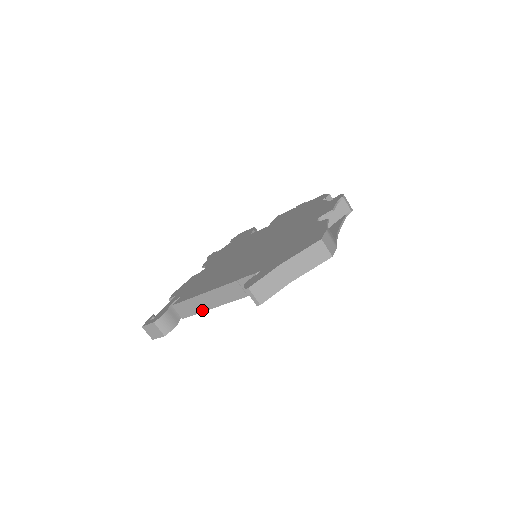
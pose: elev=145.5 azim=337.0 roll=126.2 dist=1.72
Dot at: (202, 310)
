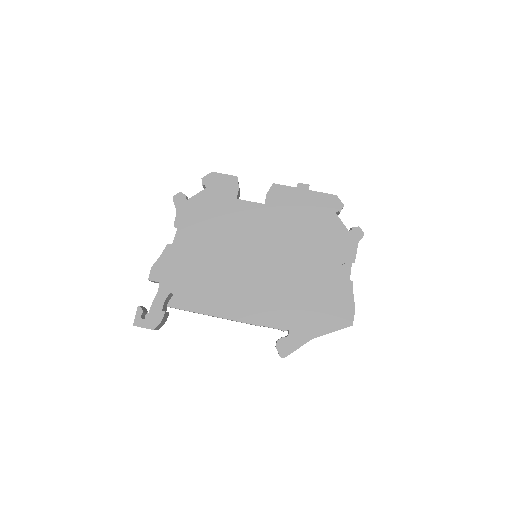
Dot at: occluded
